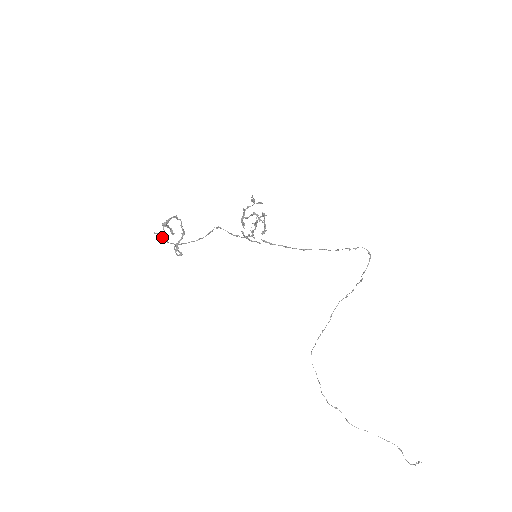
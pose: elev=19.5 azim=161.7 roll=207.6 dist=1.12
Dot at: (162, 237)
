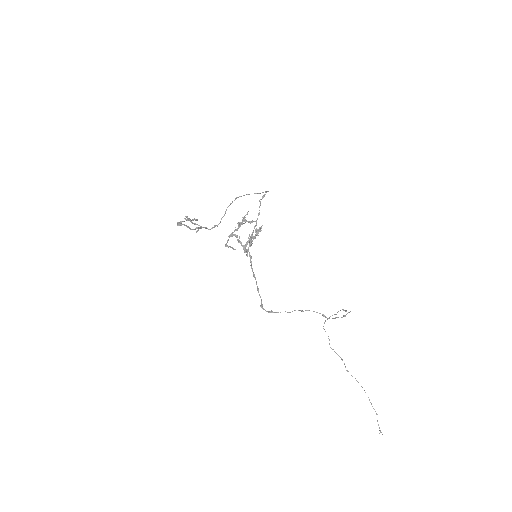
Dot at: (190, 221)
